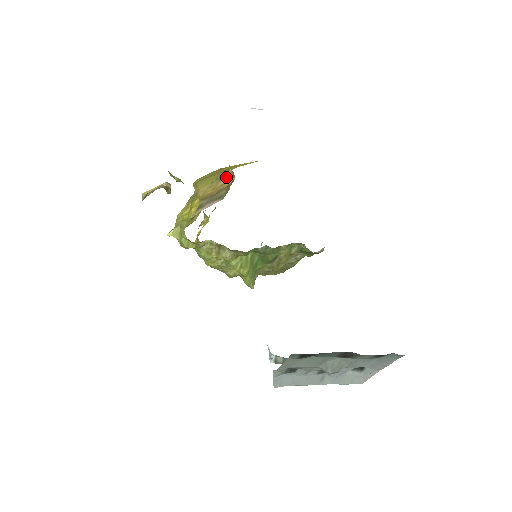
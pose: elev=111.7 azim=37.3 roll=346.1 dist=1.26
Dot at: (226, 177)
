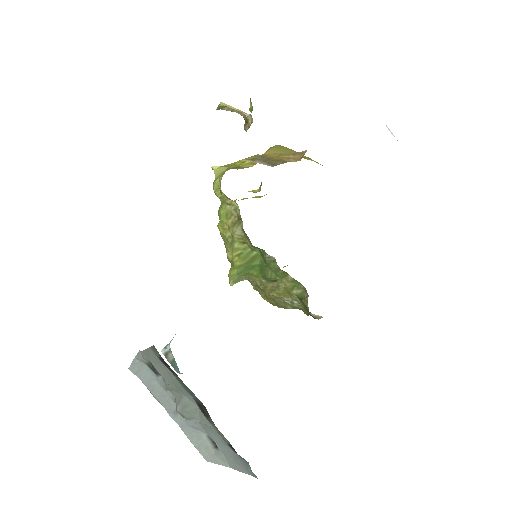
Dot at: (297, 154)
